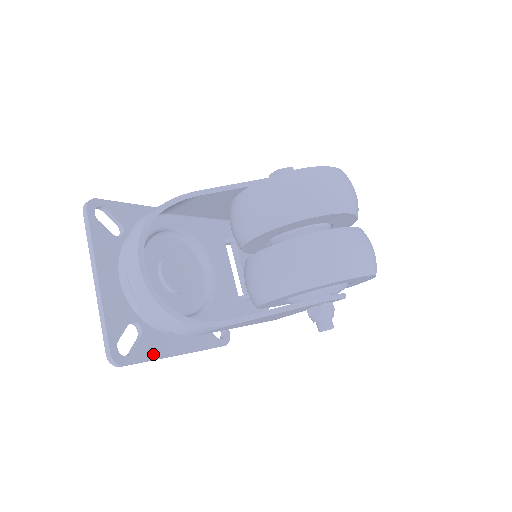
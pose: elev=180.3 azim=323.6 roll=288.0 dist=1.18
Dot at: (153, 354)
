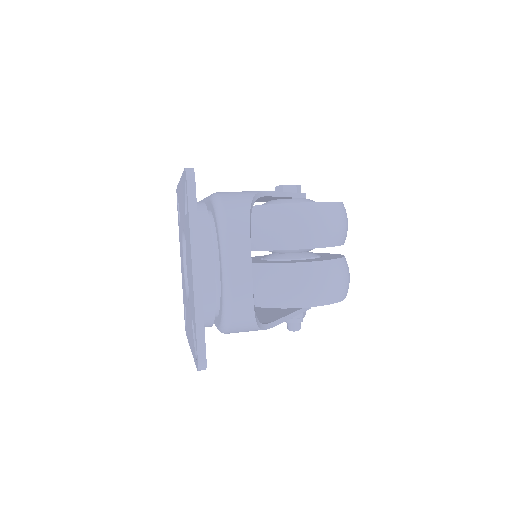
Dot at: occluded
